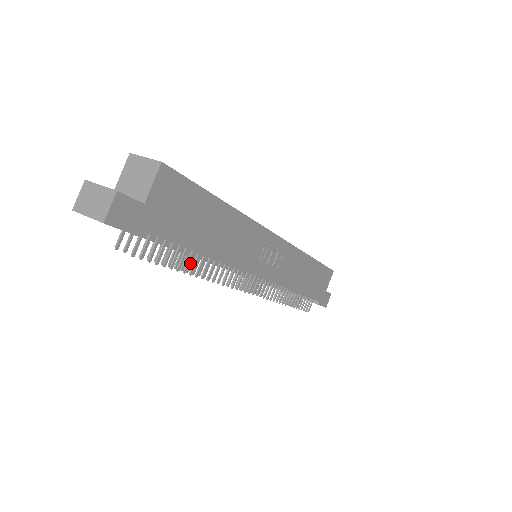
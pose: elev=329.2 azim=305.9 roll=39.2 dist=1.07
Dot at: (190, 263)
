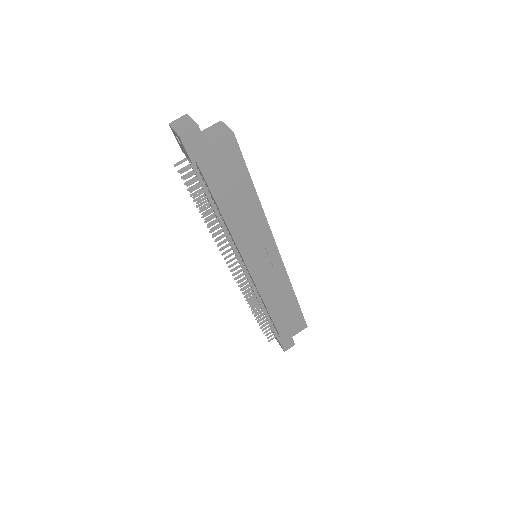
Dot at: (210, 218)
